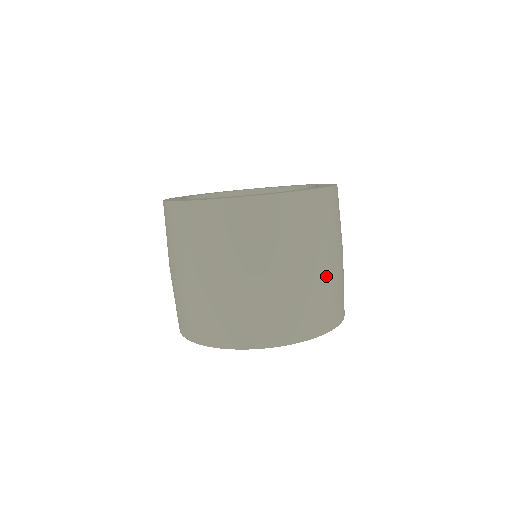
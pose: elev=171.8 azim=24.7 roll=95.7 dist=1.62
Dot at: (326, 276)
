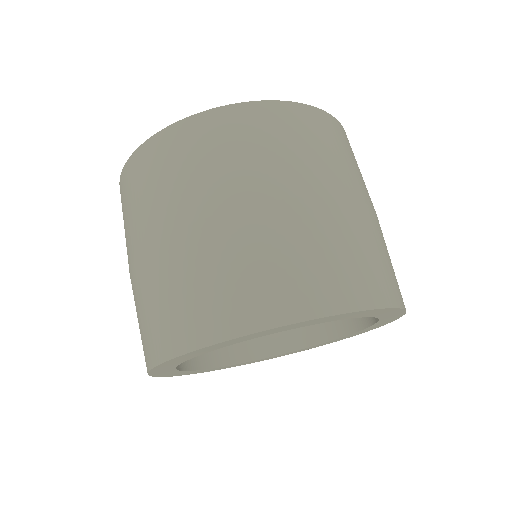
Dot at: (373, 224)
